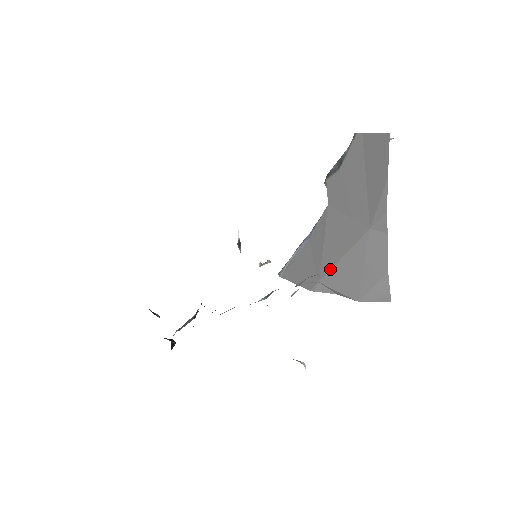
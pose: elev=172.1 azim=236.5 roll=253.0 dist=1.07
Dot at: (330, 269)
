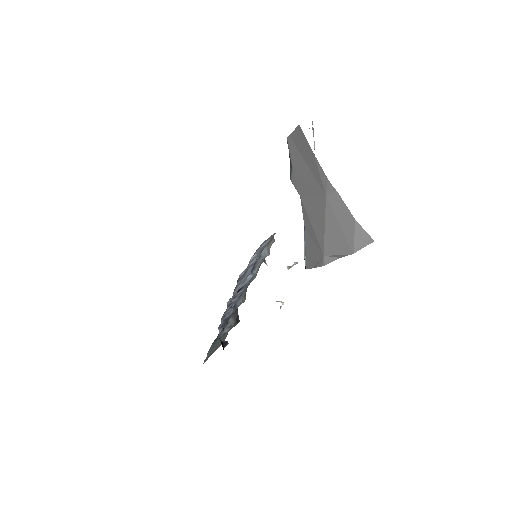
Dot at: (323, 241)
